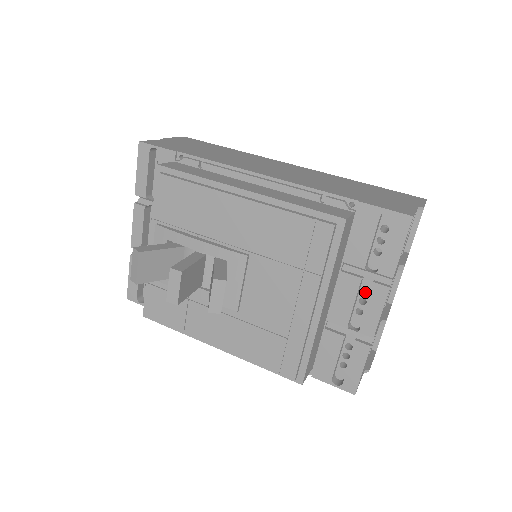
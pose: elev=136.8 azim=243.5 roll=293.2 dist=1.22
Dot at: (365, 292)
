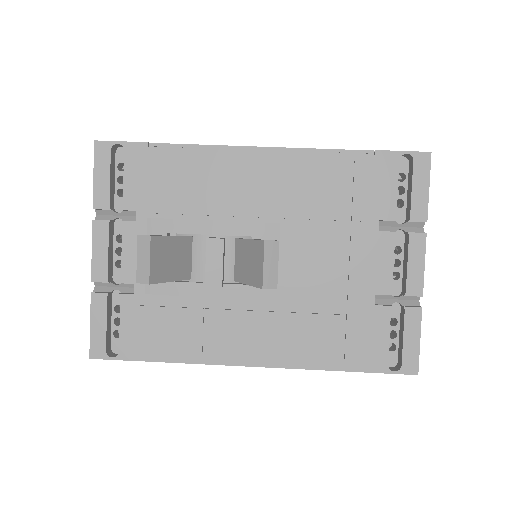
Dot at: (394, 254)
